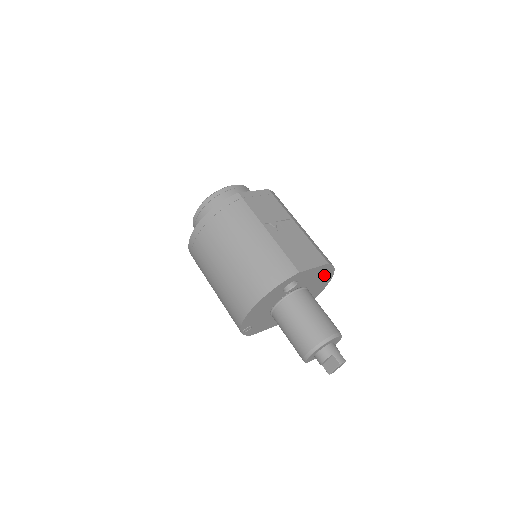
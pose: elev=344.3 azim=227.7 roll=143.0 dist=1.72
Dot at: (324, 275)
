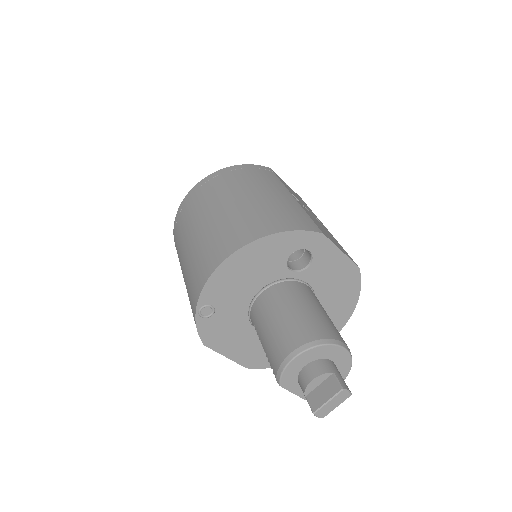
Dot at: (343, 297)
